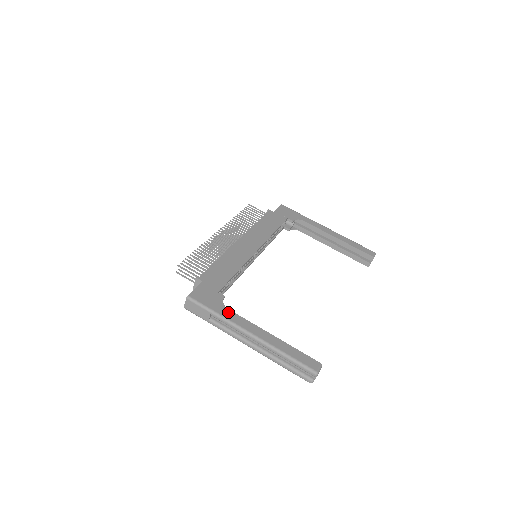
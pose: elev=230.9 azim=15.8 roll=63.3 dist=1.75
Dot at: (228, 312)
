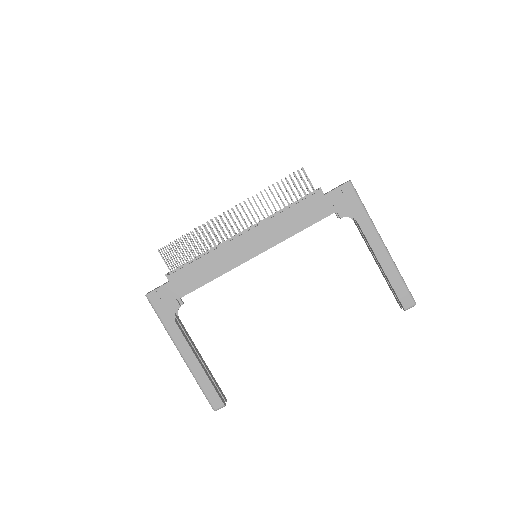
Dot at: (173, 326)
